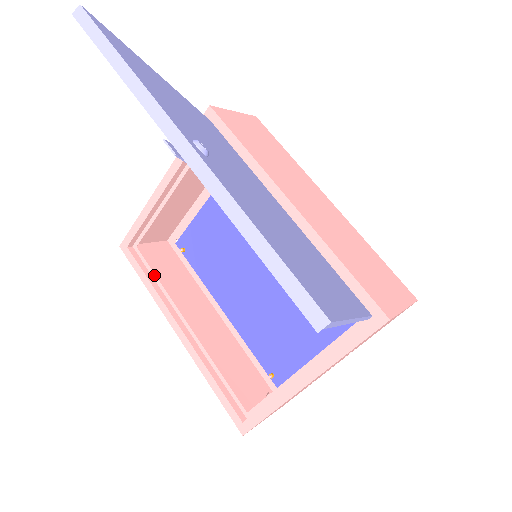
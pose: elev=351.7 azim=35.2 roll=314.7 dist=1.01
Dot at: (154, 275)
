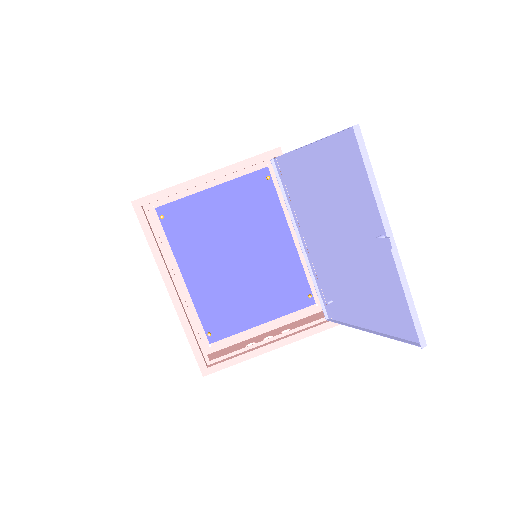
Dot at: (159, 239)
